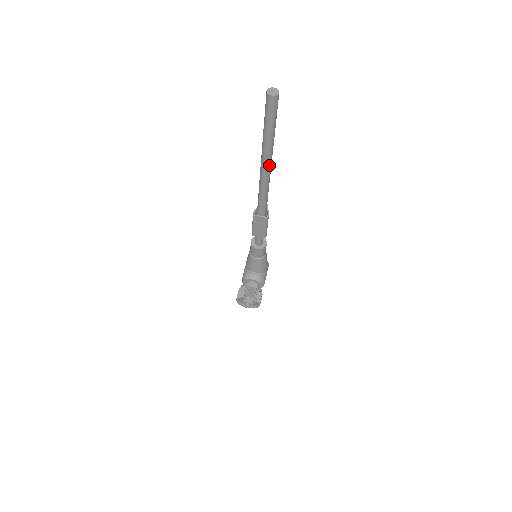
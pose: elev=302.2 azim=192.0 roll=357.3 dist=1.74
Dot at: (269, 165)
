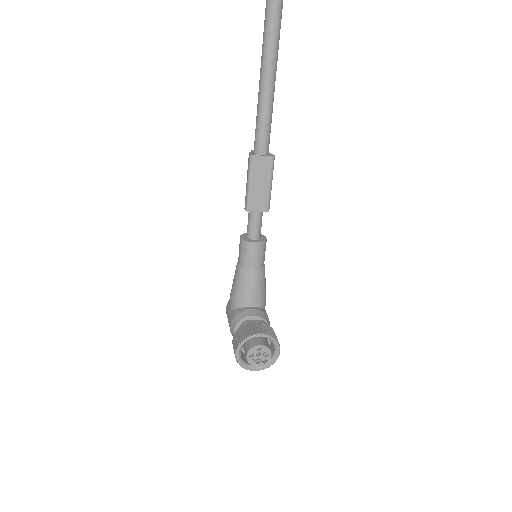
Dot at: (279, 26)
